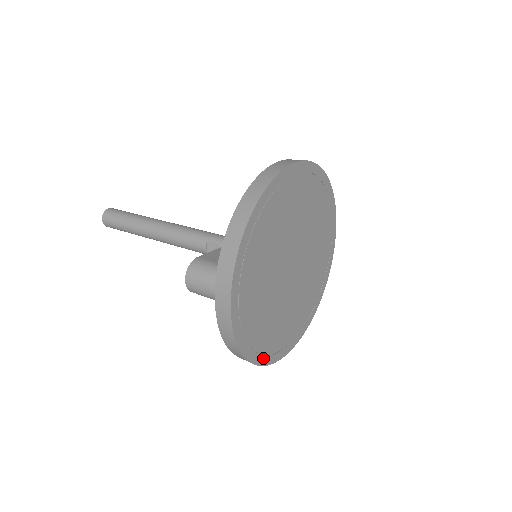
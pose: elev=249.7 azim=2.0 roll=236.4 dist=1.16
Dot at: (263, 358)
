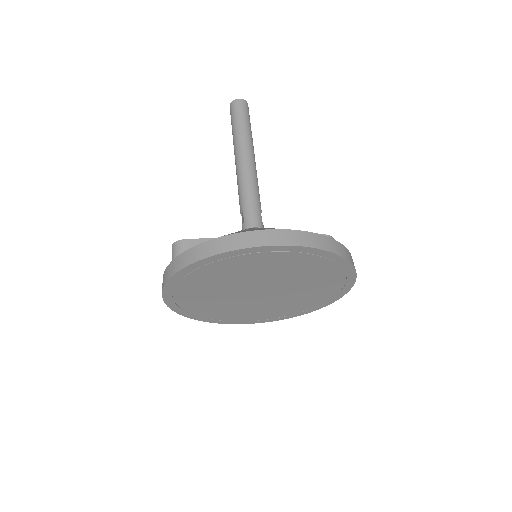
Dot at: (214, 320)
